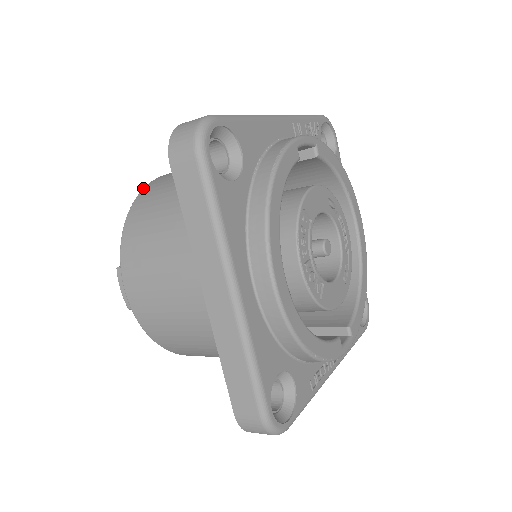
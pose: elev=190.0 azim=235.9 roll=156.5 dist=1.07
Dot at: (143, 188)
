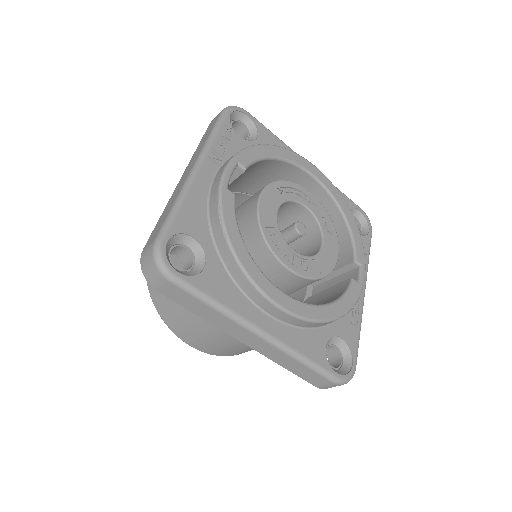
Dot at: occluded
